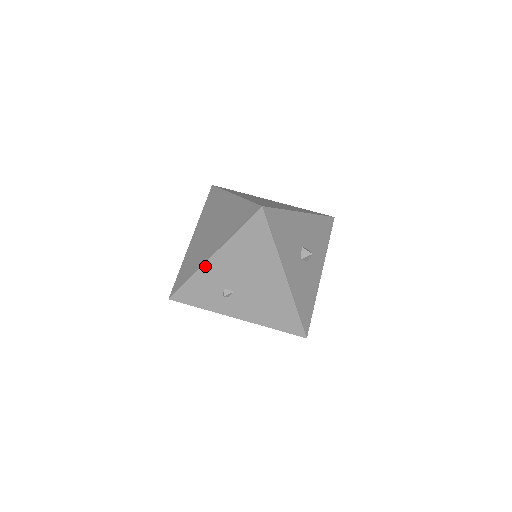
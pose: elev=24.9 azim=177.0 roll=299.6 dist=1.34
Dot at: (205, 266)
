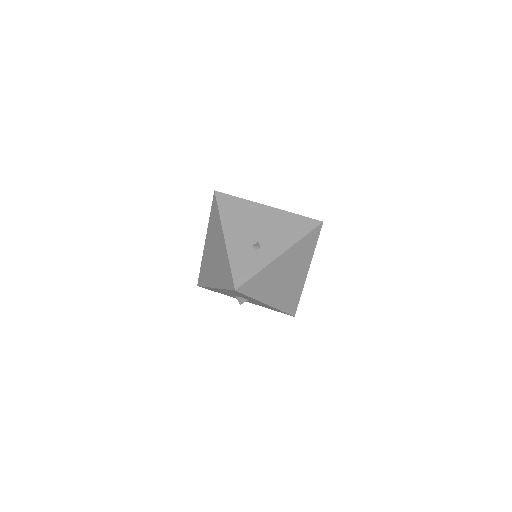
Dot at: (228, 246)
